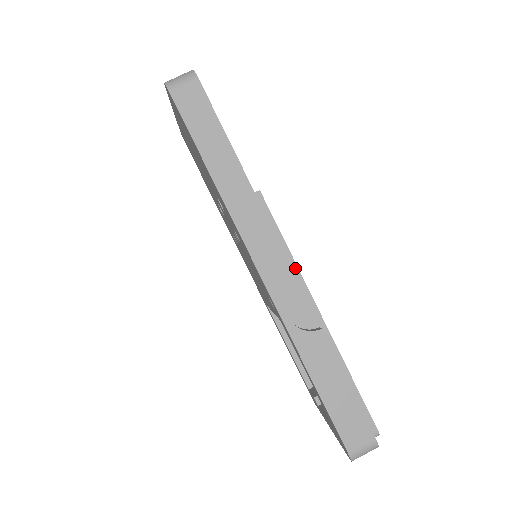
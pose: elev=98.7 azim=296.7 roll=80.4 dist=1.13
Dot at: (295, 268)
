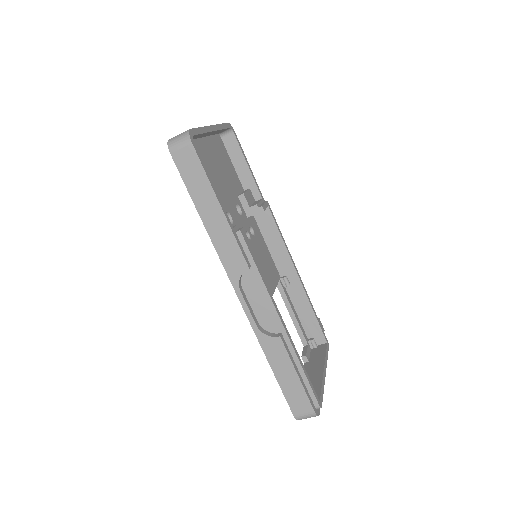
Dot at: (265, 290)
